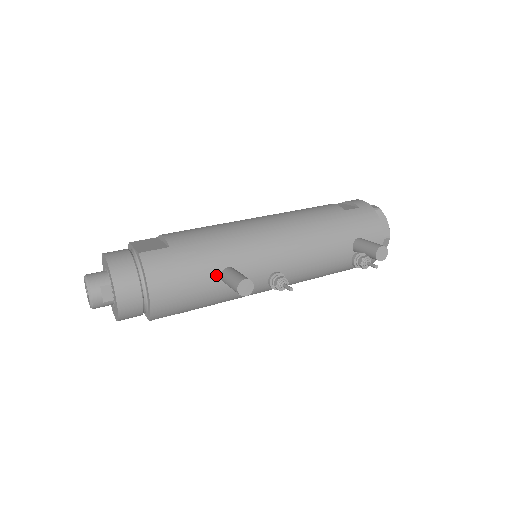
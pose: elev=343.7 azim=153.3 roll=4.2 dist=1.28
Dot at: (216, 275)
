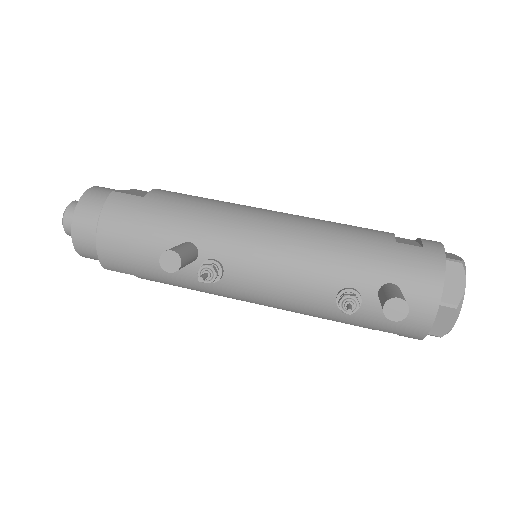
Dot at: (173, 245)
